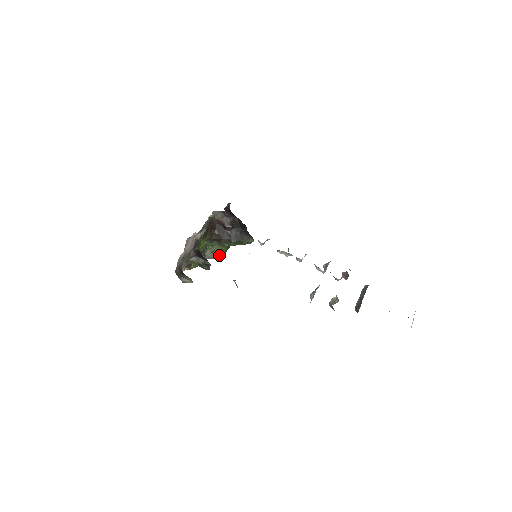
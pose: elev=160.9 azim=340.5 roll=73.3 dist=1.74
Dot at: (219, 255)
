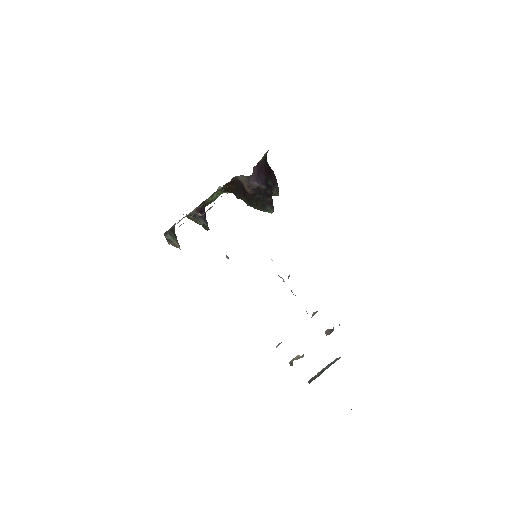
Dot at: occluded
